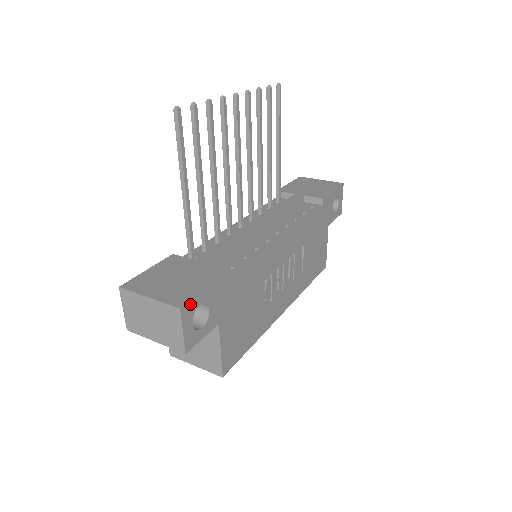
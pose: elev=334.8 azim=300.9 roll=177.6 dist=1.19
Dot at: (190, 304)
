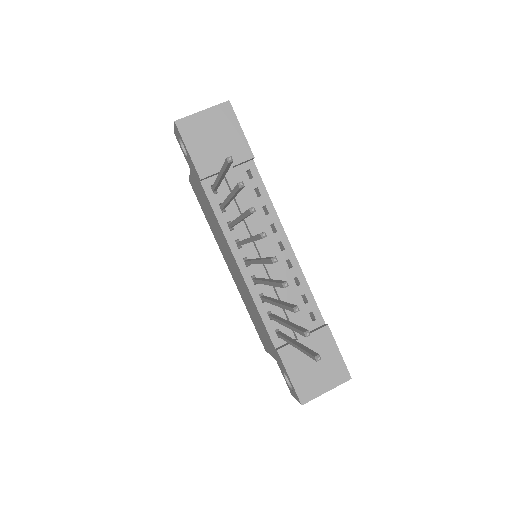
Dot at: (346, 369)
